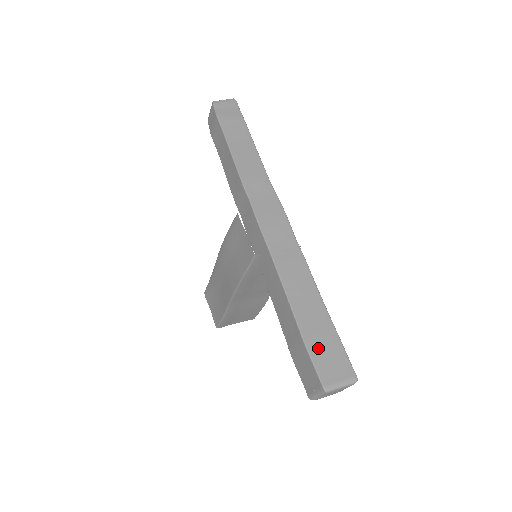
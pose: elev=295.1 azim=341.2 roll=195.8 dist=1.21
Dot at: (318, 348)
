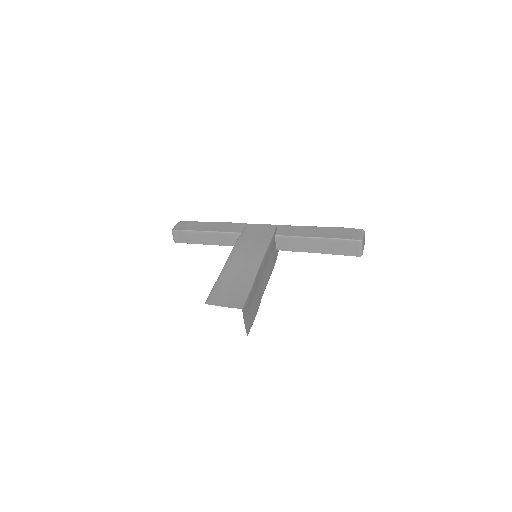
Dot at: occluded
